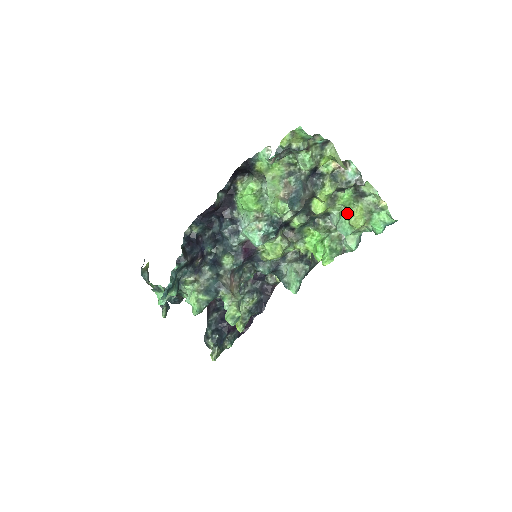
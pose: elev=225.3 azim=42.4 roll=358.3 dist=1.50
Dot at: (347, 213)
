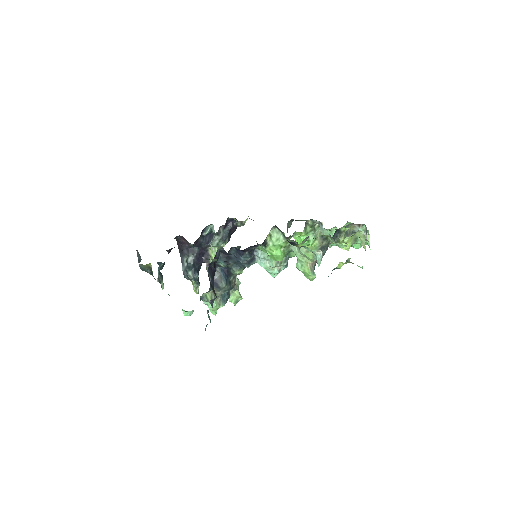
Dot at: occluded
